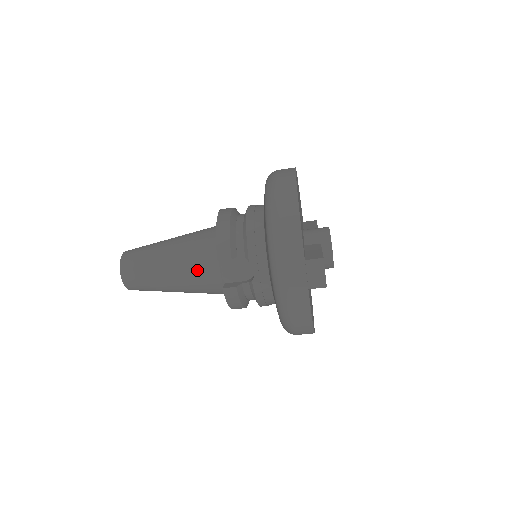
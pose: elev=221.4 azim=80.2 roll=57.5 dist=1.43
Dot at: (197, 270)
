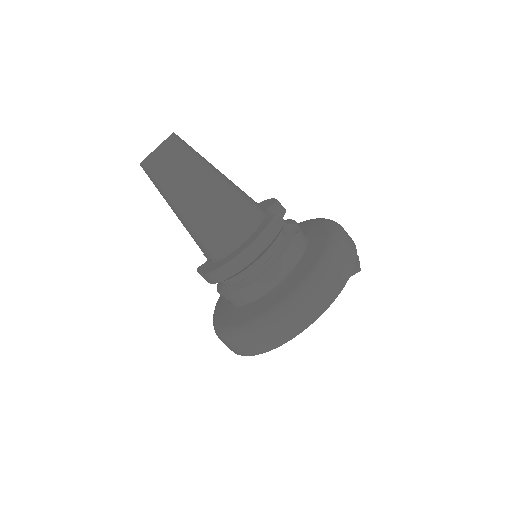
Dot at: (245, 196)
